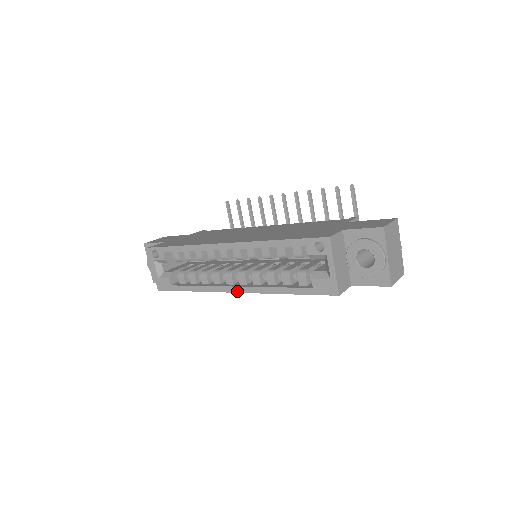
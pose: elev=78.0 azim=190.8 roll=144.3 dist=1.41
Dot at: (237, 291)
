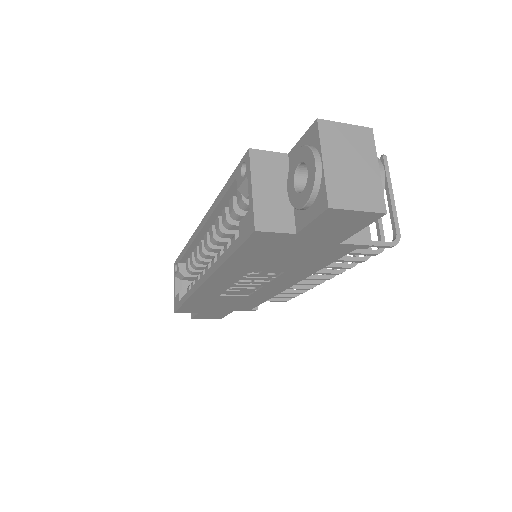
Dot at: (204, 280)
